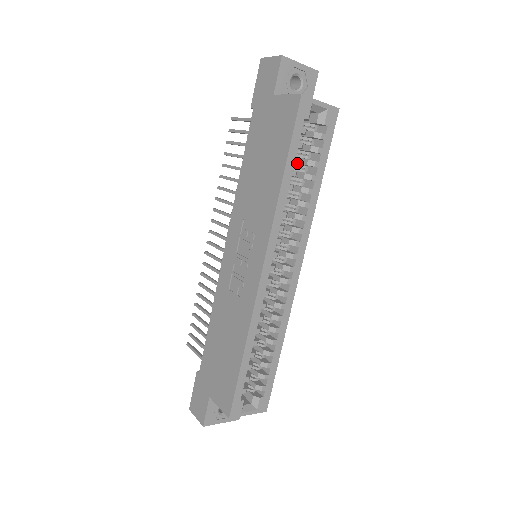
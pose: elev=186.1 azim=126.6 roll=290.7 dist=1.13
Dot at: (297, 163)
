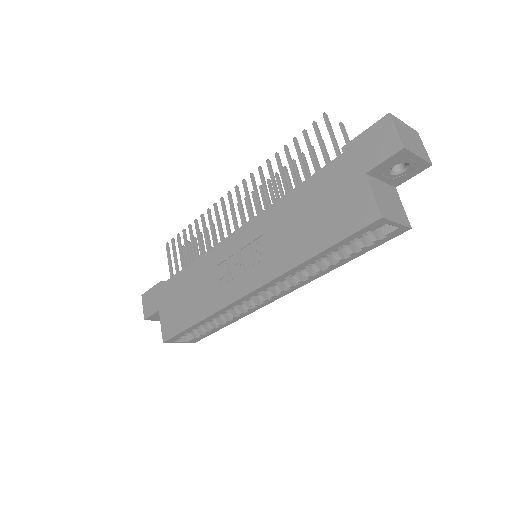
Dot at: occluded
